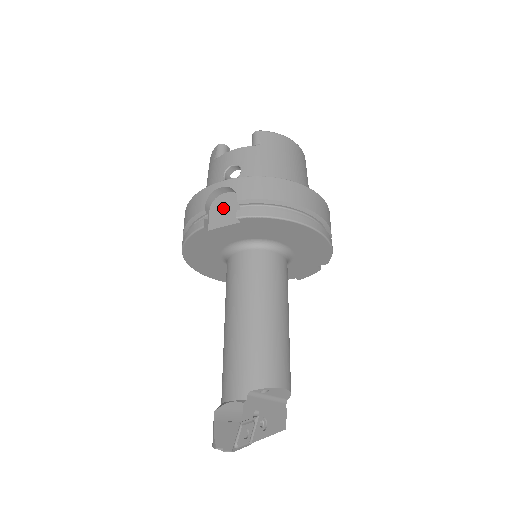
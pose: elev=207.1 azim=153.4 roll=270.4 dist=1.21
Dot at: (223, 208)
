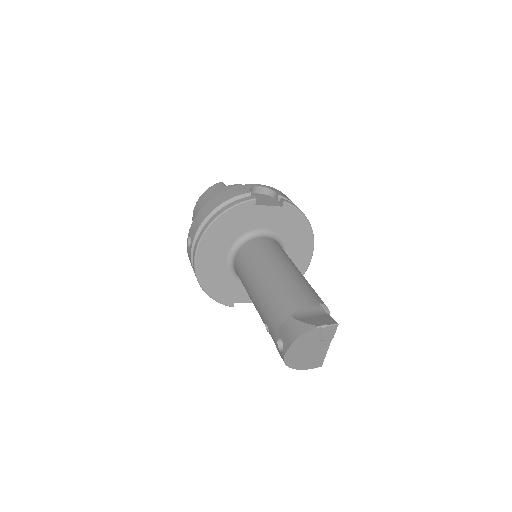
Dot at: (262, 198)
